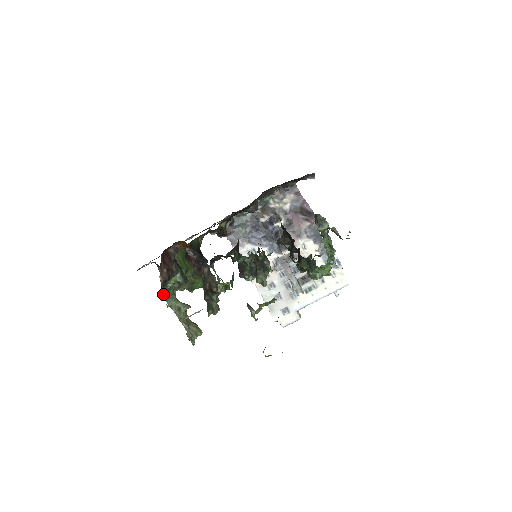
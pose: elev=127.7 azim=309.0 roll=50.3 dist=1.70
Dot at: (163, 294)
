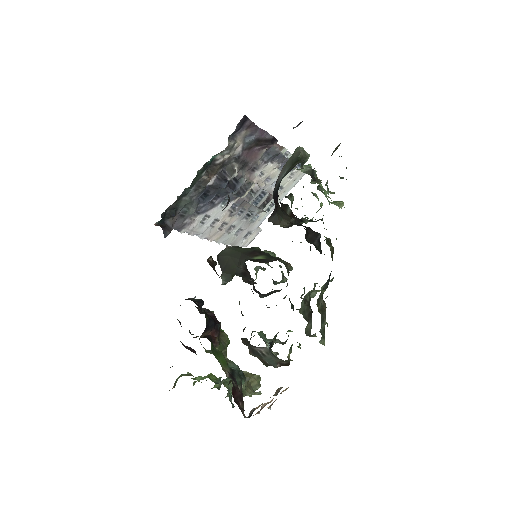
Dot at: occluded
